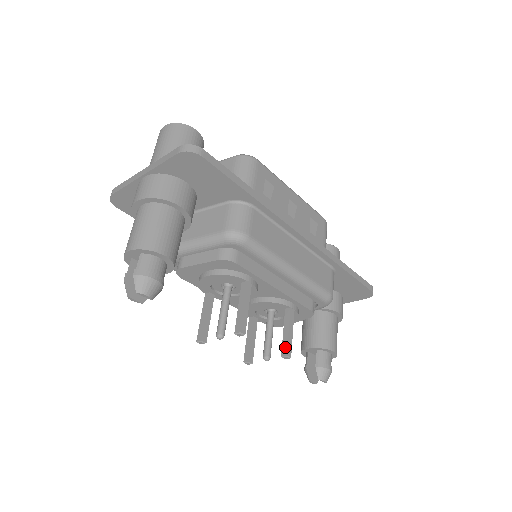
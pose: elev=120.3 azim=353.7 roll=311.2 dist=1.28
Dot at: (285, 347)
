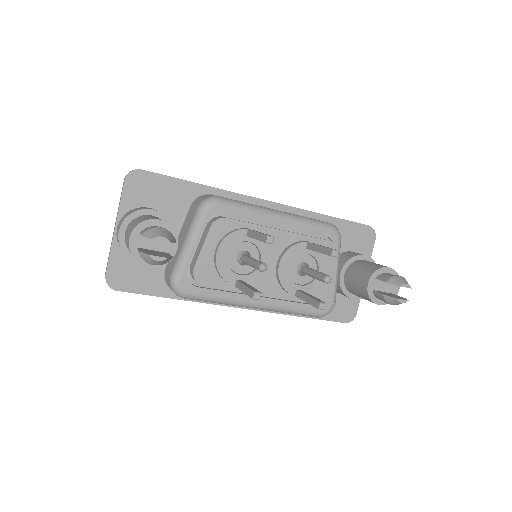
Dot at: (327, 250)
